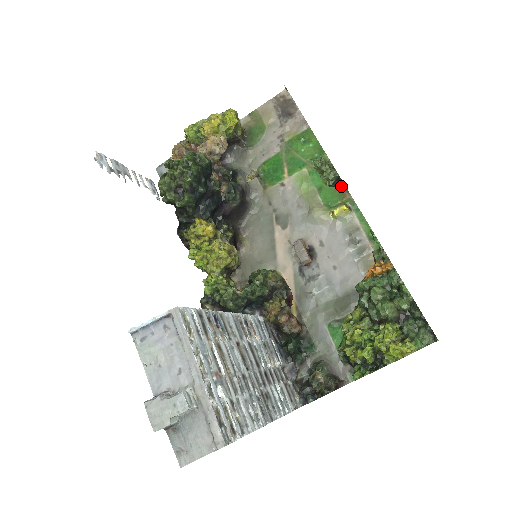
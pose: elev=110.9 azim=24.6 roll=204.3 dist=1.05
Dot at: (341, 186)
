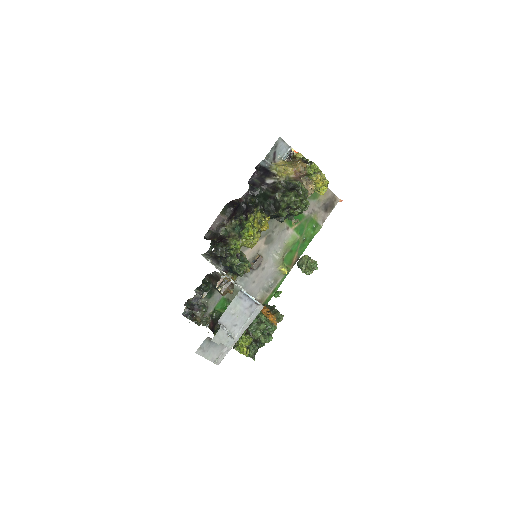
Dot at: (295, 261)
